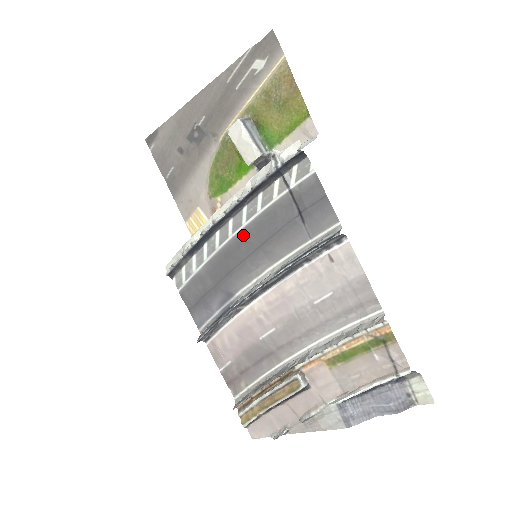
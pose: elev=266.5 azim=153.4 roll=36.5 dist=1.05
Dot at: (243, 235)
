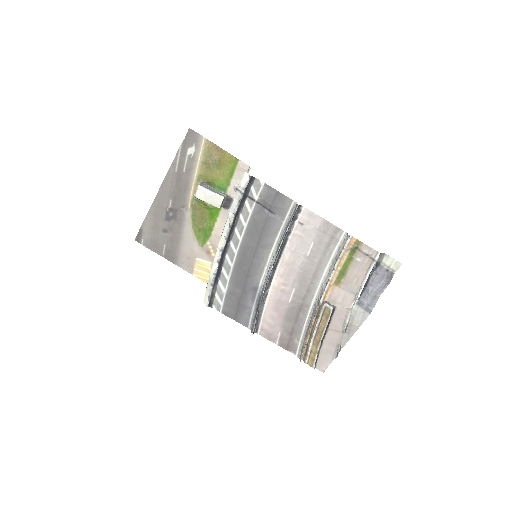
Dot at: (243, 246)
